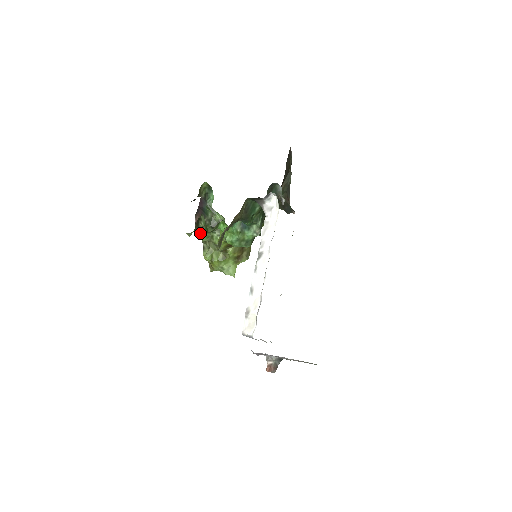
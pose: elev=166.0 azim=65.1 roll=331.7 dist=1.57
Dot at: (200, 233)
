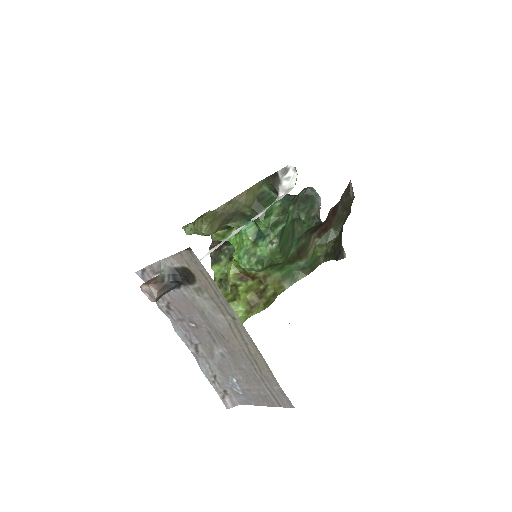
Dot at: (213, 262)
